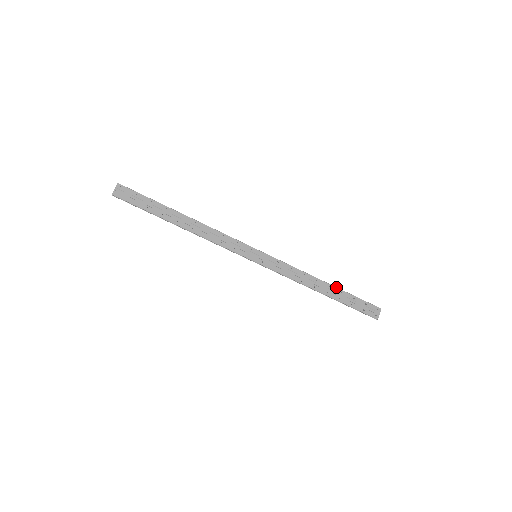
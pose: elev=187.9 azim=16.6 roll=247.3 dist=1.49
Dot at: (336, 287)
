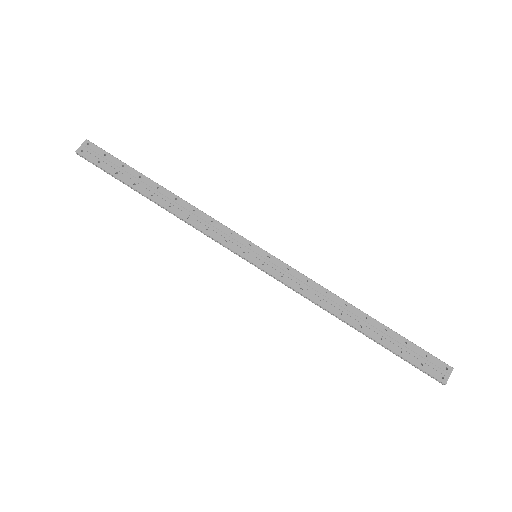
Dot at: occluded
